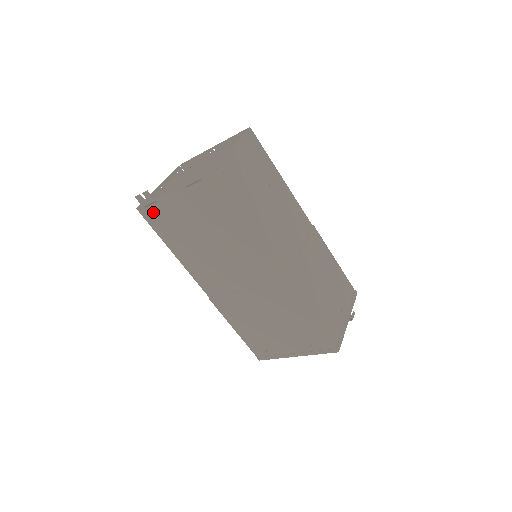
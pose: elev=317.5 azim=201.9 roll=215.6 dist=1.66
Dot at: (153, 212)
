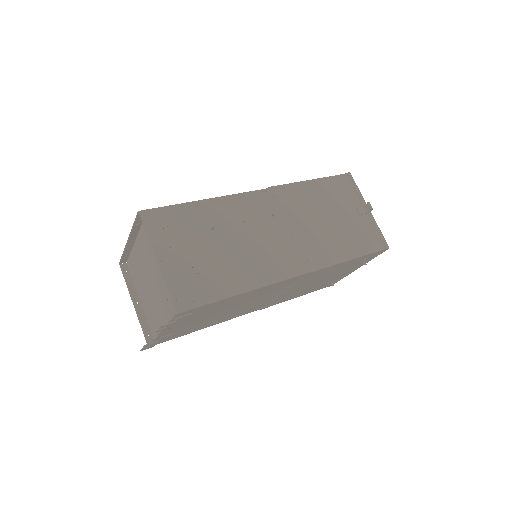
Dot at: (163, 340)
